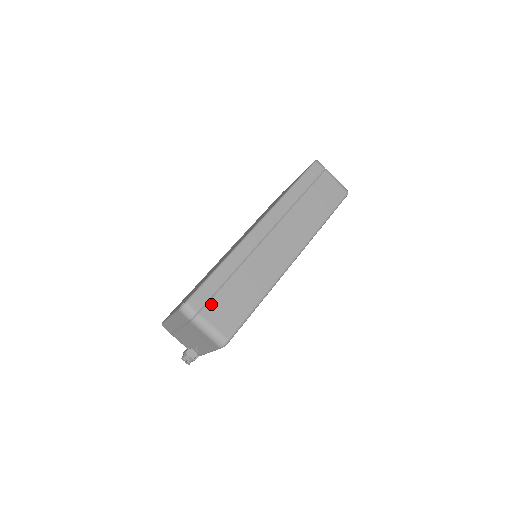
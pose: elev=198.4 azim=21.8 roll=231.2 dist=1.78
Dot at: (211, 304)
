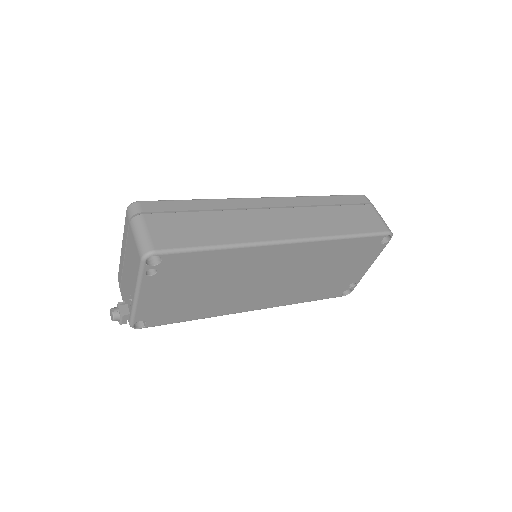
Dot at: (162, 216)
